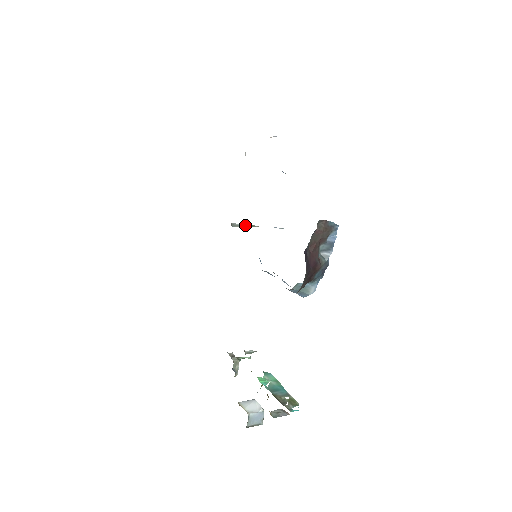
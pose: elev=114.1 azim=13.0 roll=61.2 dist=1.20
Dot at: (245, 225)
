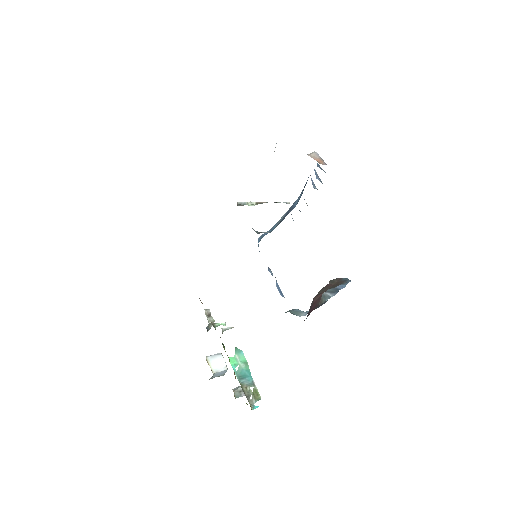
Dot at: (252, 203)
